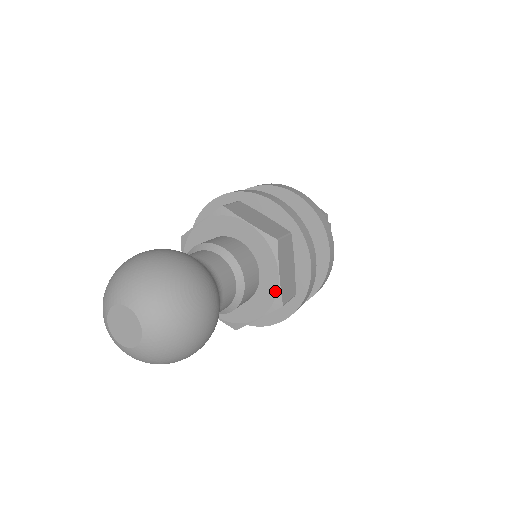
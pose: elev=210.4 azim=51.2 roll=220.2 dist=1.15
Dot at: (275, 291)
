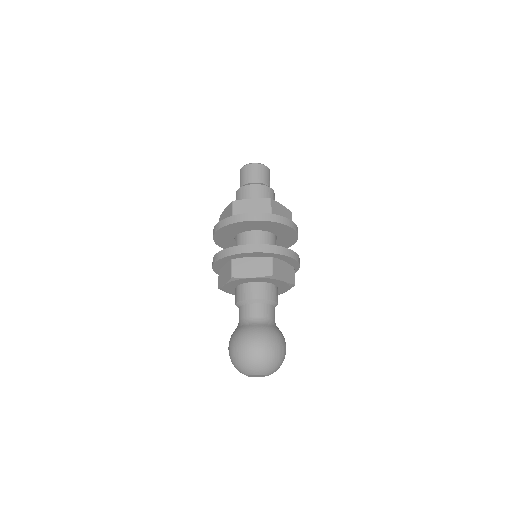
Dot at: (279, 294)
